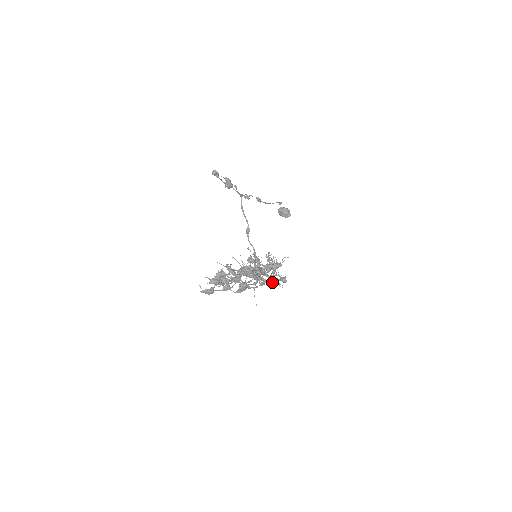
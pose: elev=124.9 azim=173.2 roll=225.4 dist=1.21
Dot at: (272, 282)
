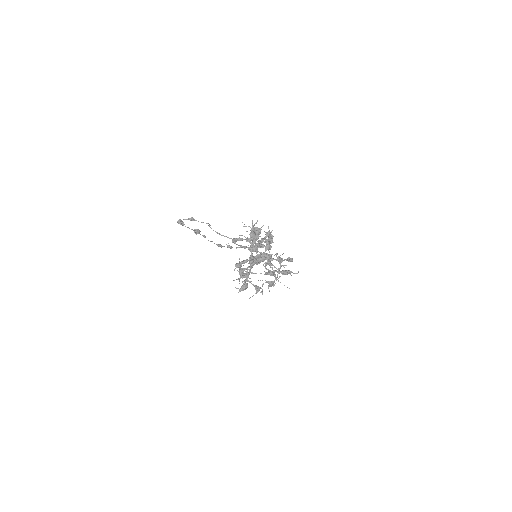
Dot at: (286, 271)
